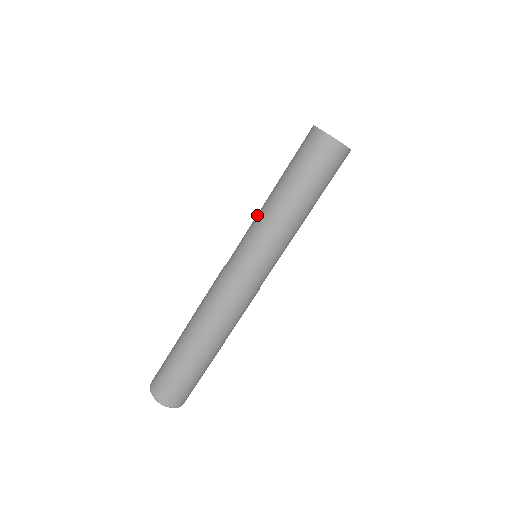
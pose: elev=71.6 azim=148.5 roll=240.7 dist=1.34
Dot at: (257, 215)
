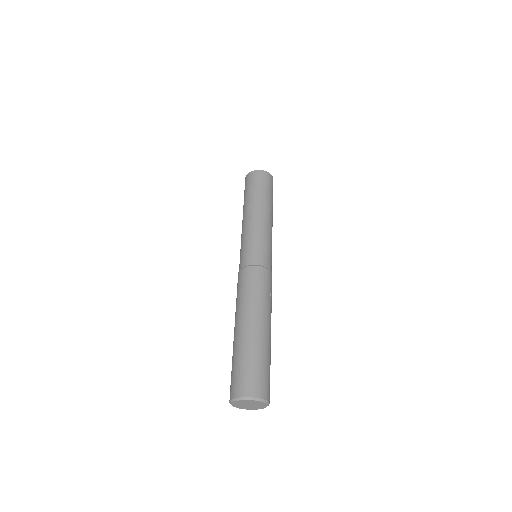
Dot at: occluded
